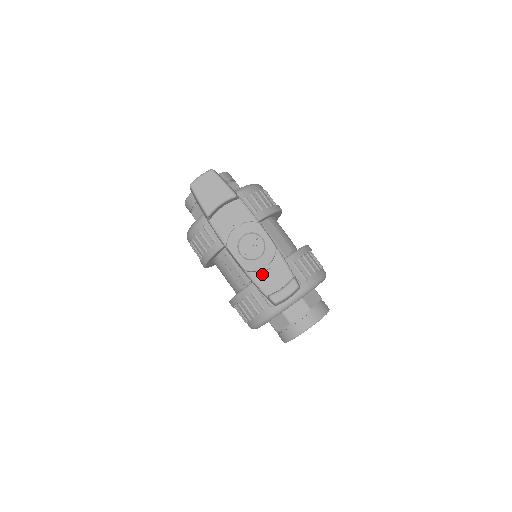
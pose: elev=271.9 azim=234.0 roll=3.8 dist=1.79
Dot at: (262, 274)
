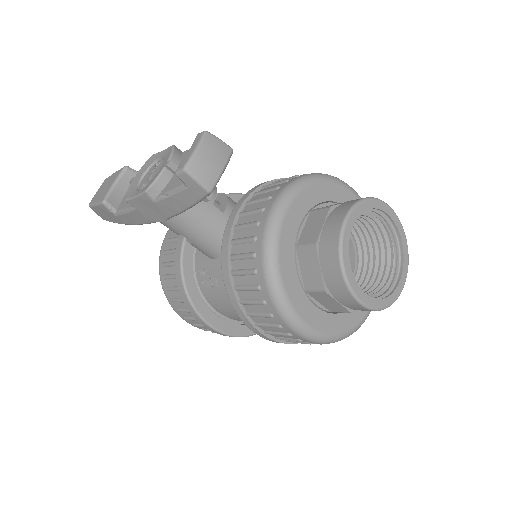
Dot at: (173, 180)
